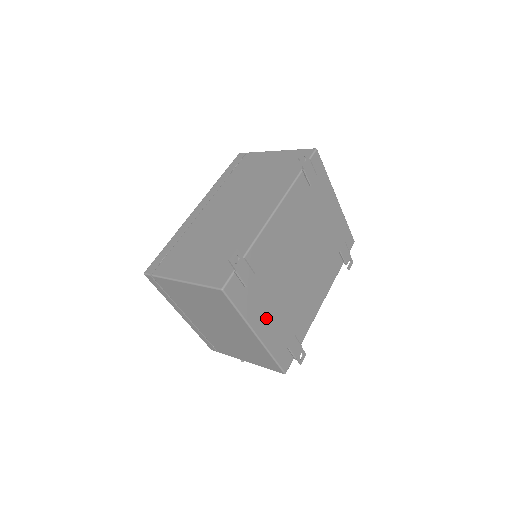
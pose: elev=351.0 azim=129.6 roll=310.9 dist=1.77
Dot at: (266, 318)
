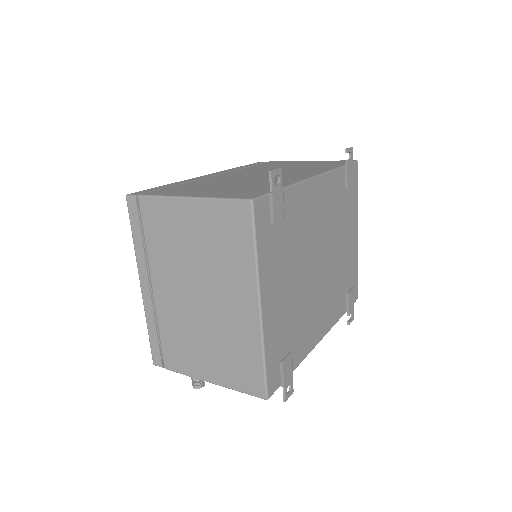
Dot at: (275, 293)
